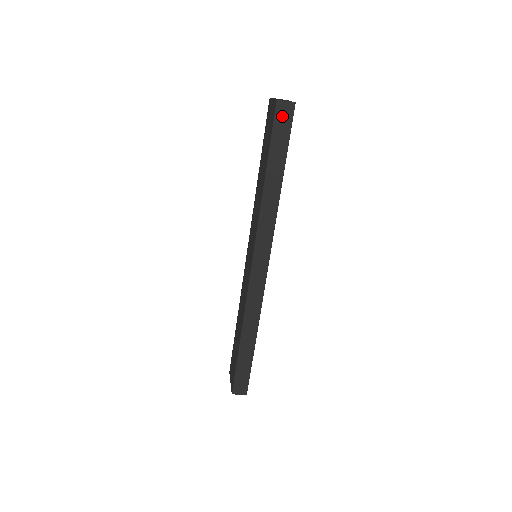
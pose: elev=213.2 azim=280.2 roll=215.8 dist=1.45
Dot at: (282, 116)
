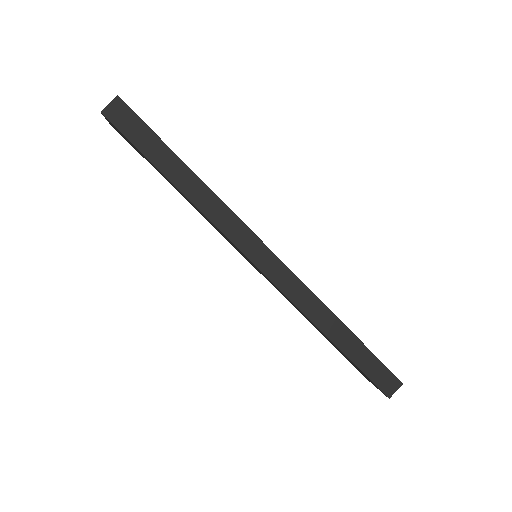
Dot at: (121, 119)
